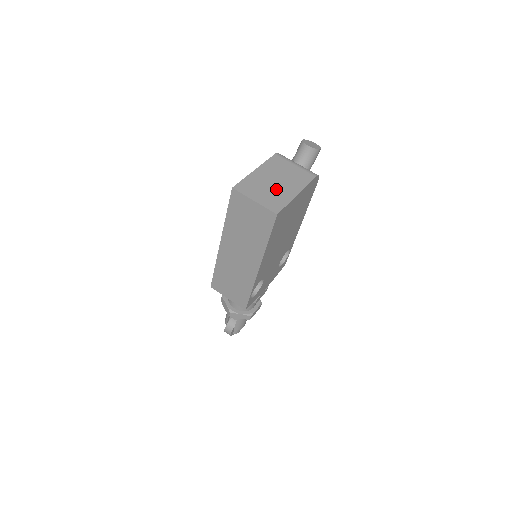
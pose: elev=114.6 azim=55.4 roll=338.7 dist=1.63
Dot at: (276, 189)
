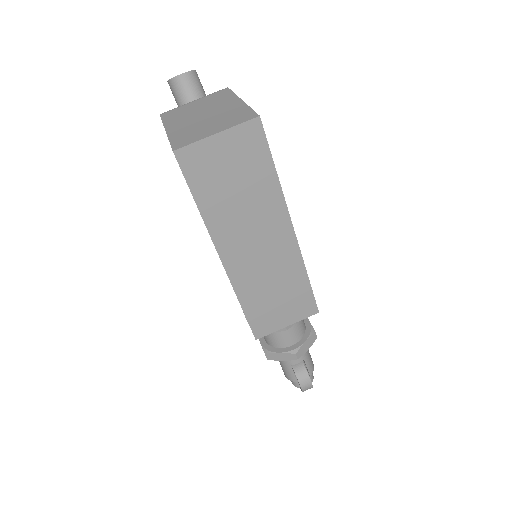
Dot at: (216, 115)
